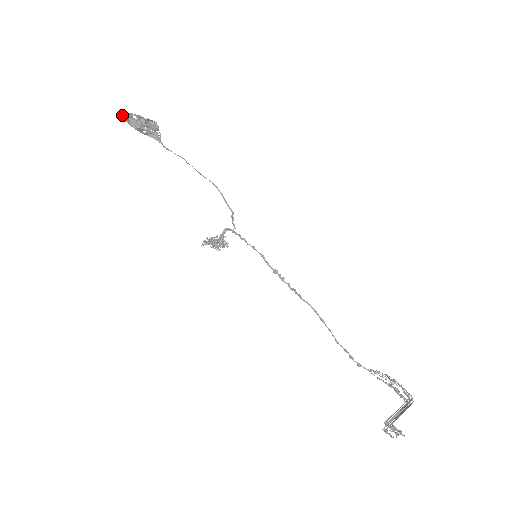
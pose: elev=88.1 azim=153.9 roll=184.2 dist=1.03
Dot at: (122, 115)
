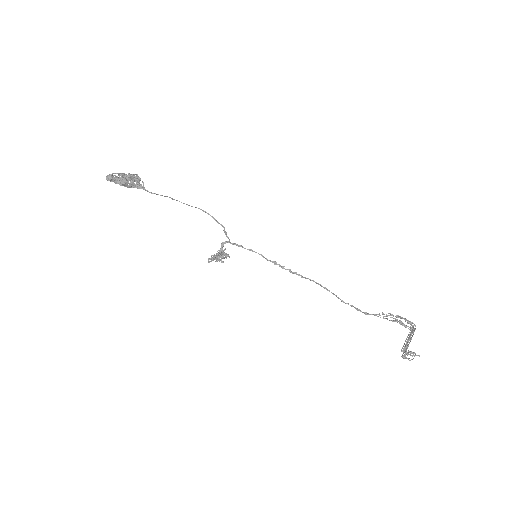
Dot at: (107, 177)
